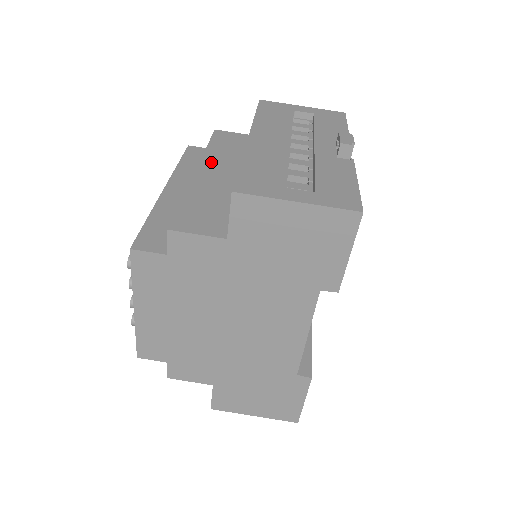
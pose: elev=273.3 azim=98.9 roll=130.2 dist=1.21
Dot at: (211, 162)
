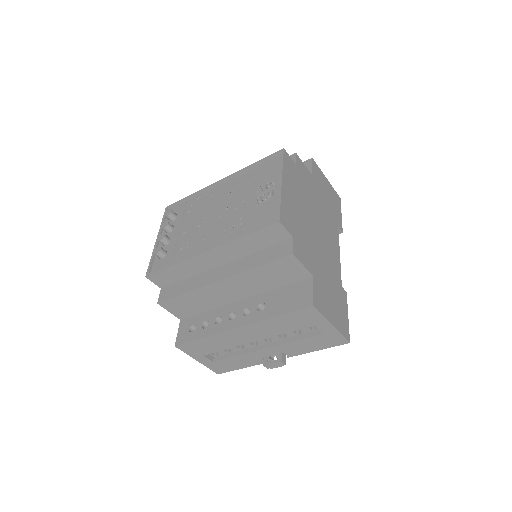
Dot at: (237, 281)
